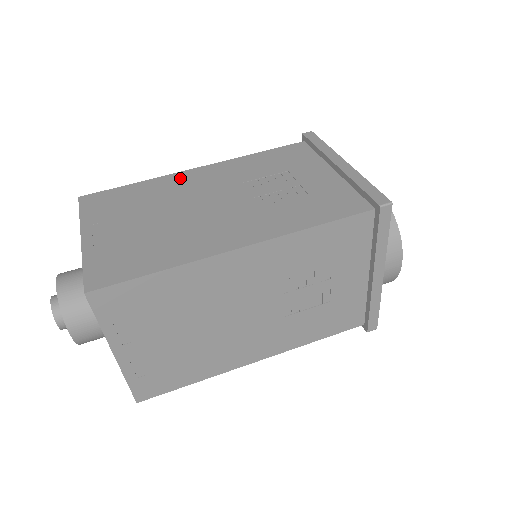
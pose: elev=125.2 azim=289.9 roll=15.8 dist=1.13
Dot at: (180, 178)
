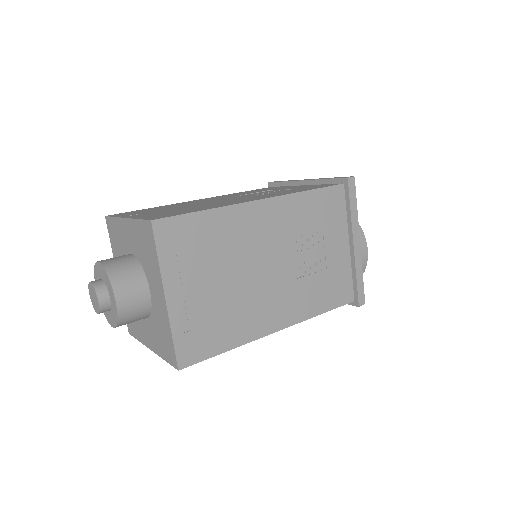
Dot at: (187, 202)
